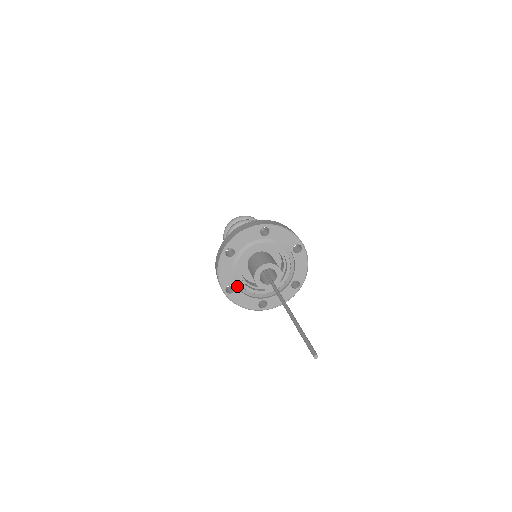
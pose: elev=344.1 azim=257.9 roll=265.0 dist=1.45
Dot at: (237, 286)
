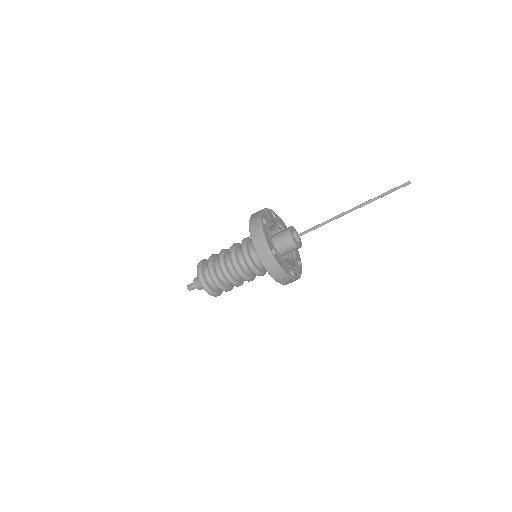
Dot at: (274, 252)
